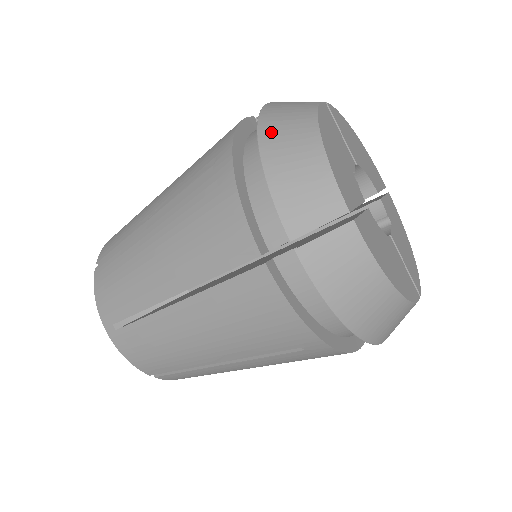
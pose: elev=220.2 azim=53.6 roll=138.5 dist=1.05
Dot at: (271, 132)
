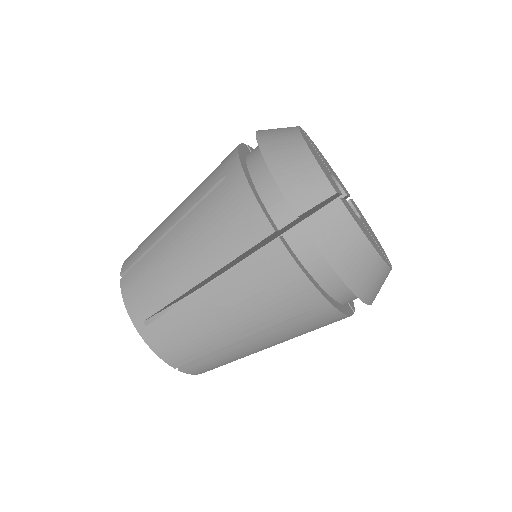
Dot at: (269, 145)
